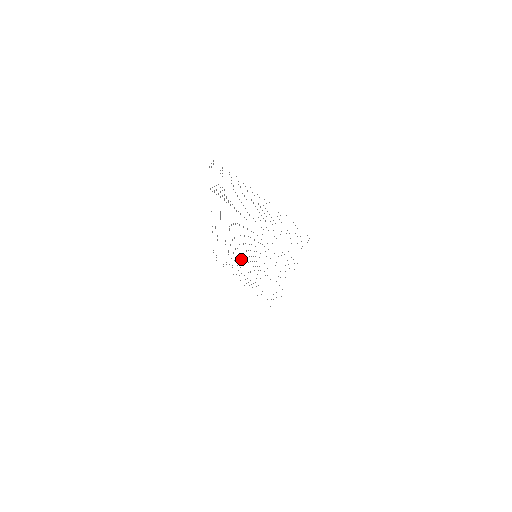
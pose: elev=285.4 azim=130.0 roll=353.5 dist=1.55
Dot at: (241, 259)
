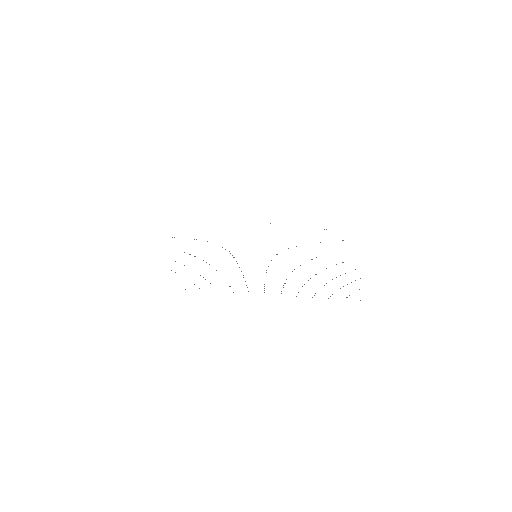
Dot at: occluded
